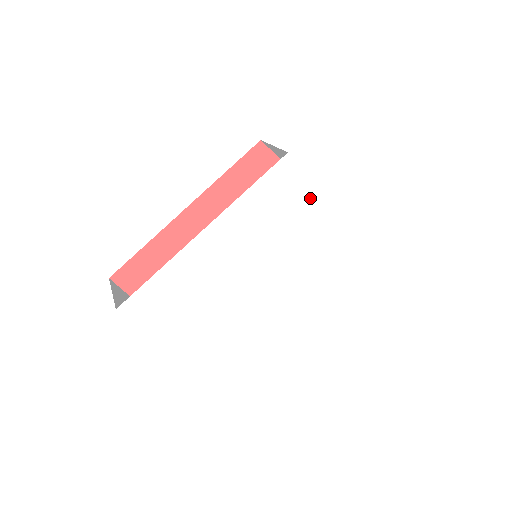
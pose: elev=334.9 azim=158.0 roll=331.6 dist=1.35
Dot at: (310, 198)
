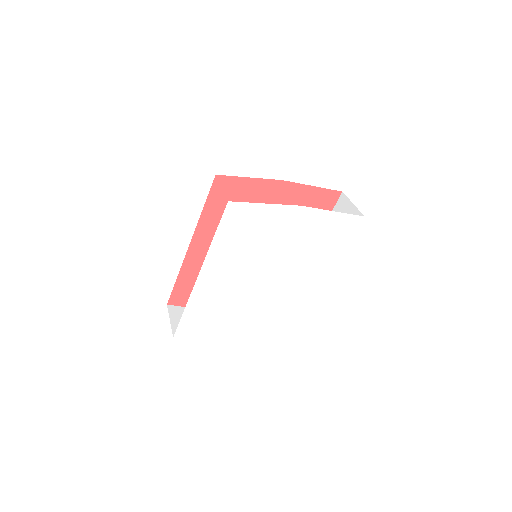
Dot at: (267, 216)
